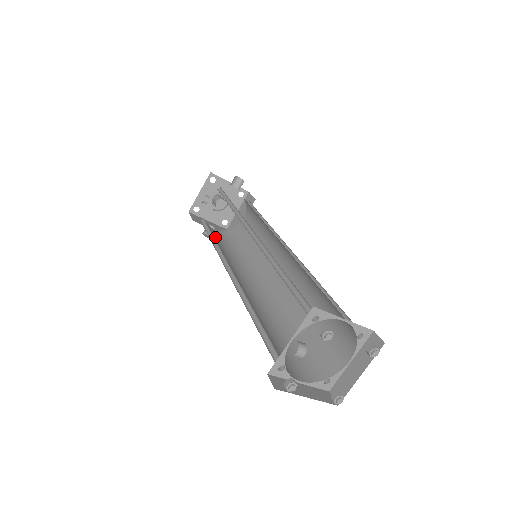
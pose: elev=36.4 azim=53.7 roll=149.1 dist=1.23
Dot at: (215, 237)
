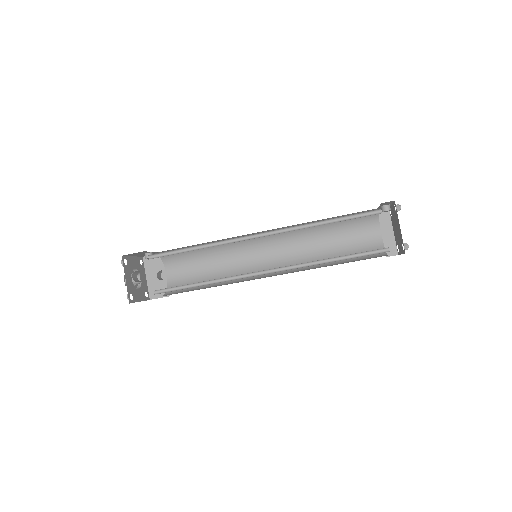
Dot at: occluded
